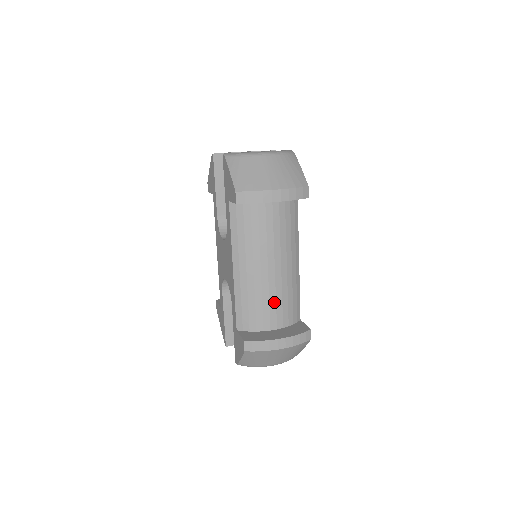
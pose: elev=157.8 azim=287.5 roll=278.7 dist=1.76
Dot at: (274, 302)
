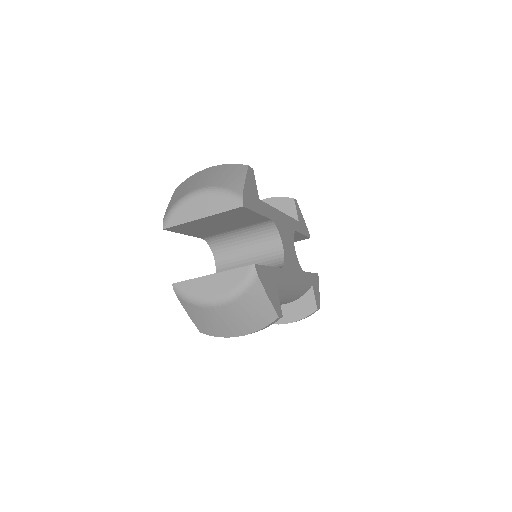
Dot at: occluded
